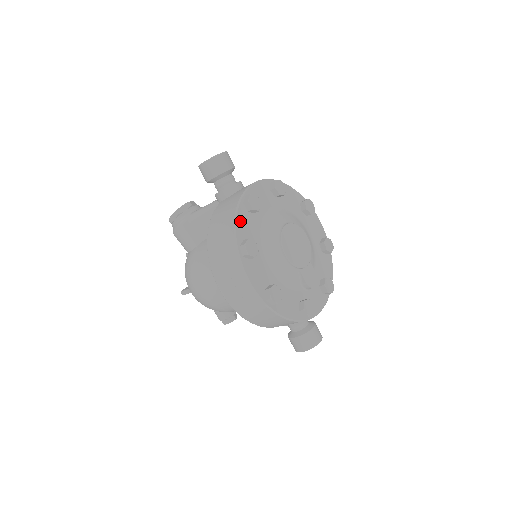
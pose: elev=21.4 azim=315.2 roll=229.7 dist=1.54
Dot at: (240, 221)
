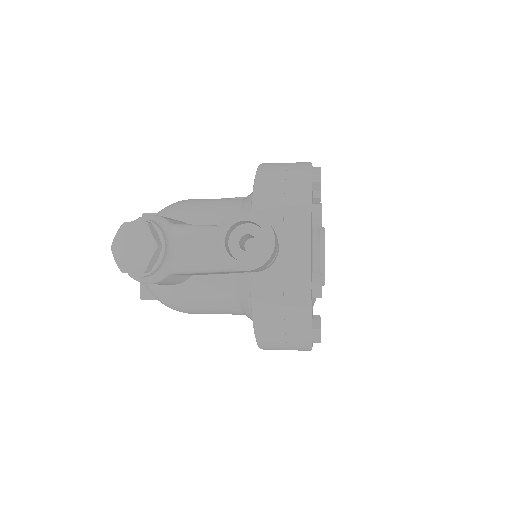
Dot at: occluded
